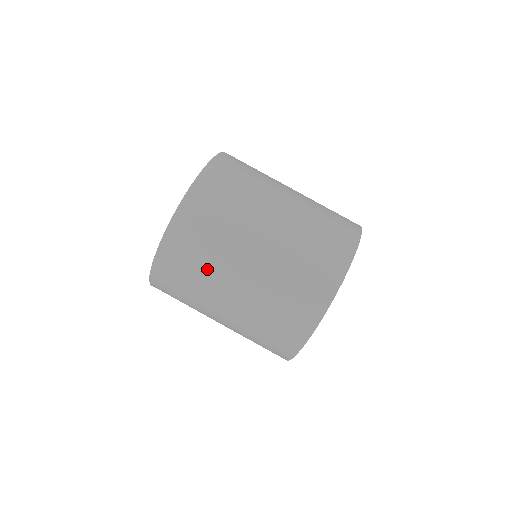
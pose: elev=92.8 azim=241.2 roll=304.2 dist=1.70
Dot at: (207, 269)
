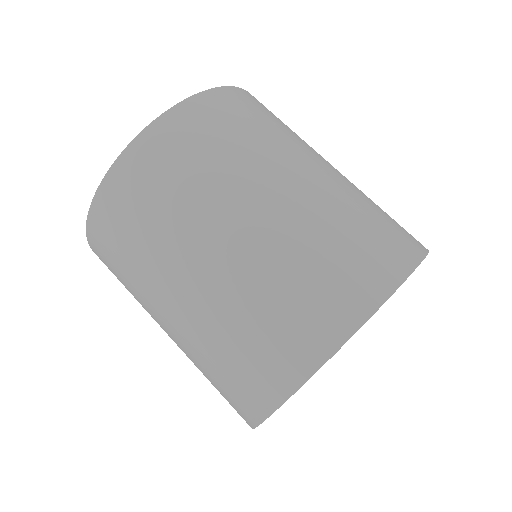
Dot at: (134, 286)
